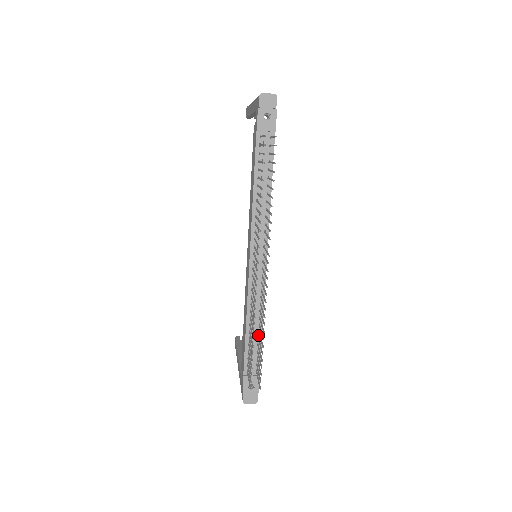
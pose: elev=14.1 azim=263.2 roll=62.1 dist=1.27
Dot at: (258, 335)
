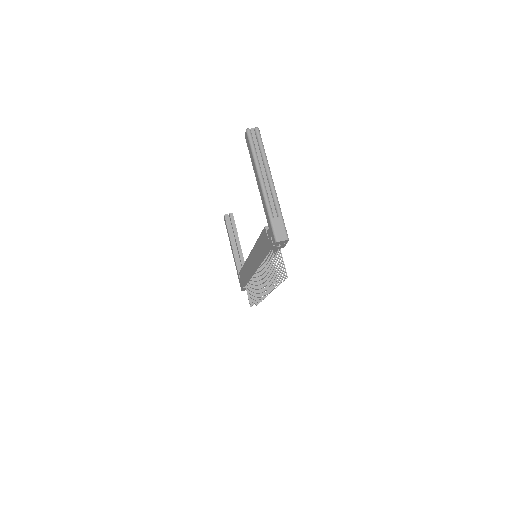
Dot at: occluded
